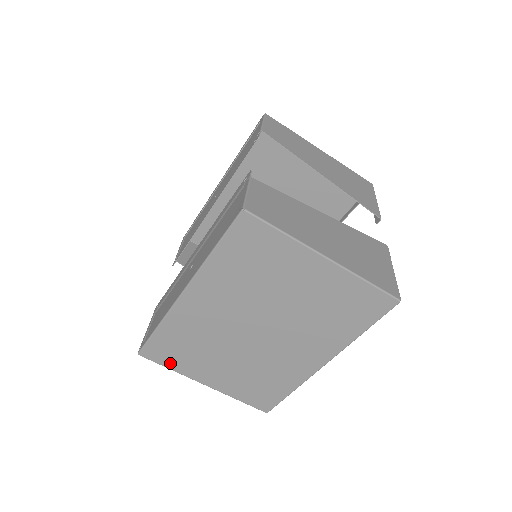
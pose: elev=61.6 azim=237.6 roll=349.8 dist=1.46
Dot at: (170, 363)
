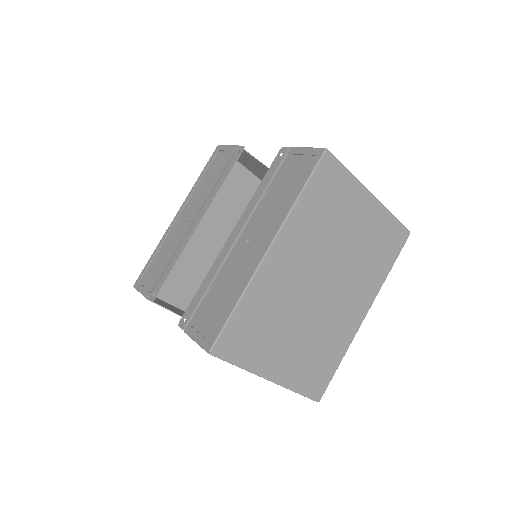
Dot at: (241, 356)
